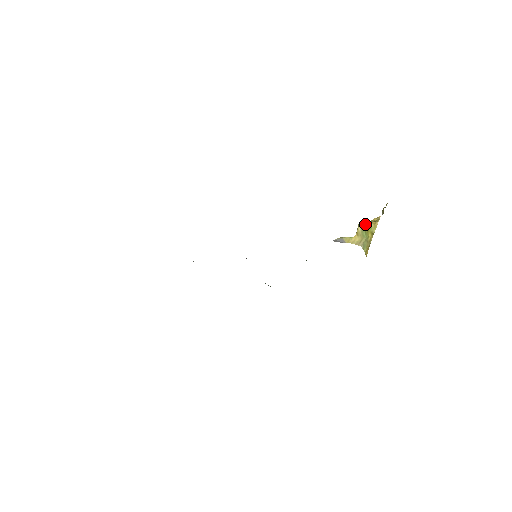
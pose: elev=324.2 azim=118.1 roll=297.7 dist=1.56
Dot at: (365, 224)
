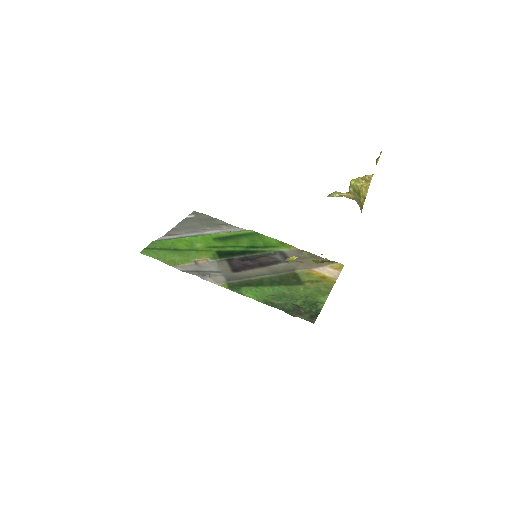
Dot at: (356, 187)
